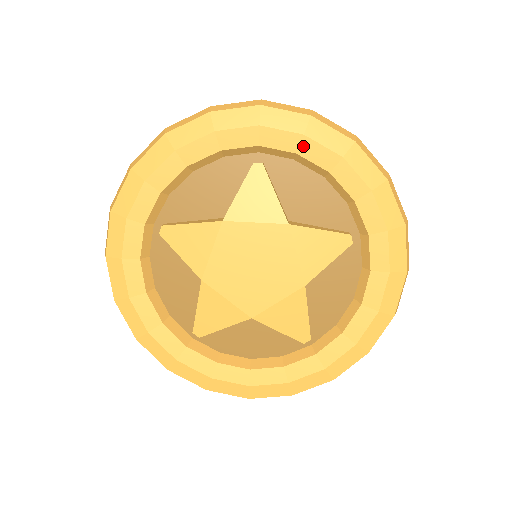
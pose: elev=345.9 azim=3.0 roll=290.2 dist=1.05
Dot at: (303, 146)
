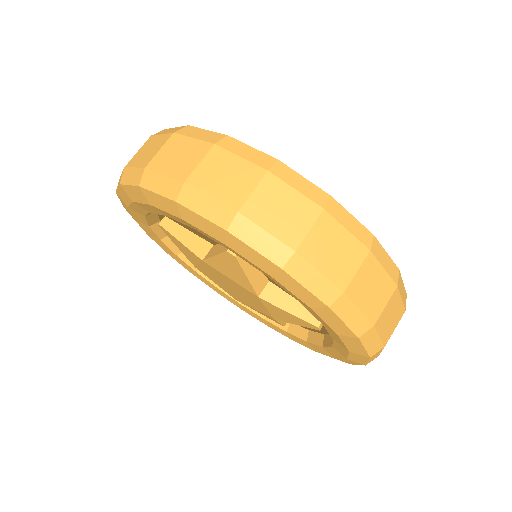
Dot at: (271, 278)
